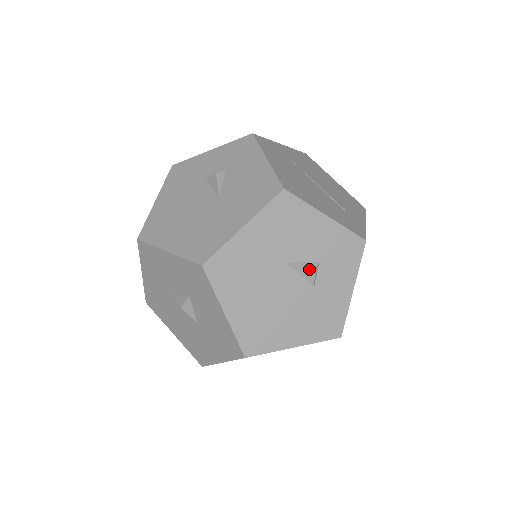
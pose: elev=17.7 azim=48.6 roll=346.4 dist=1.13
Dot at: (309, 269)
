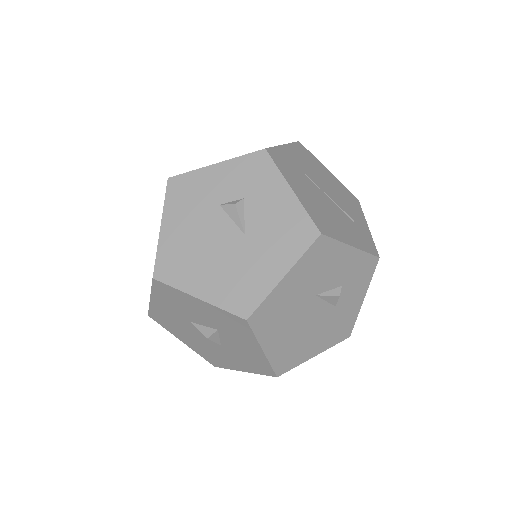
Dot at: (335, 296)
